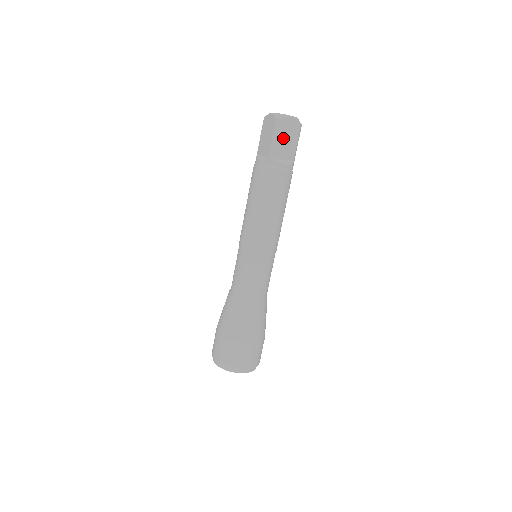
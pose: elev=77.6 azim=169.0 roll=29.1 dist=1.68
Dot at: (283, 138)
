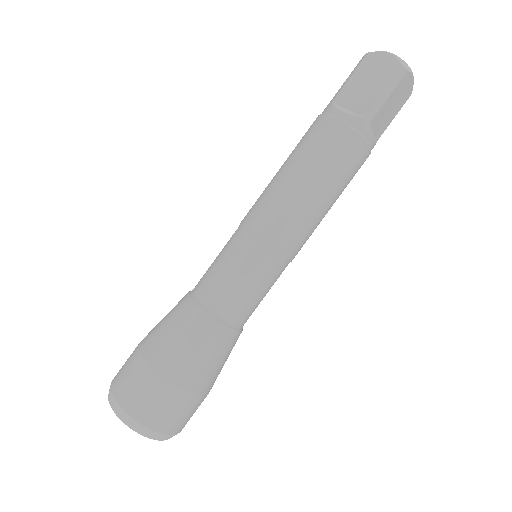
Dot at: (392, 100)
